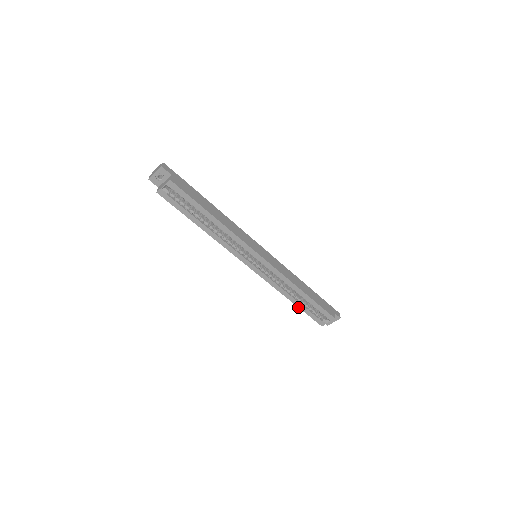
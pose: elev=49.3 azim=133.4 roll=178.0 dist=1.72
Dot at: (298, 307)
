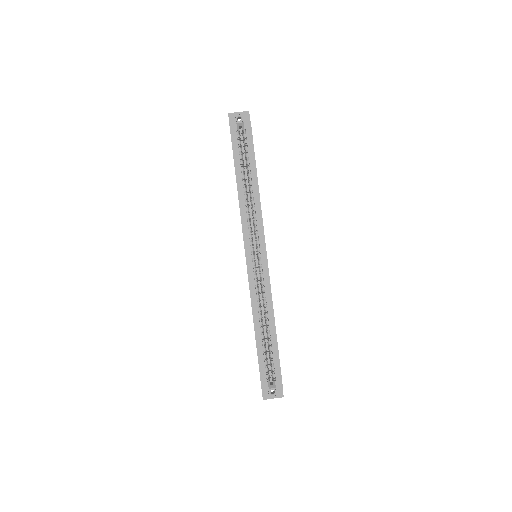
Dot at: (256, 344)
